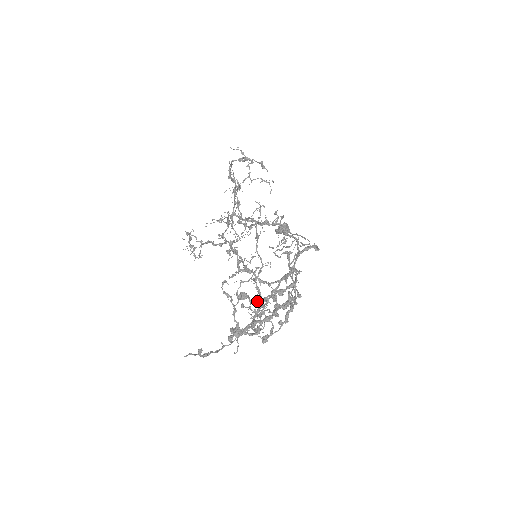
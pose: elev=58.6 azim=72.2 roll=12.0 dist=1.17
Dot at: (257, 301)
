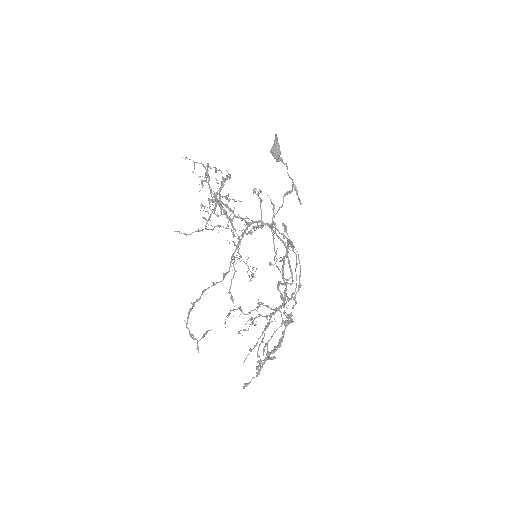
Dot at: occluded
